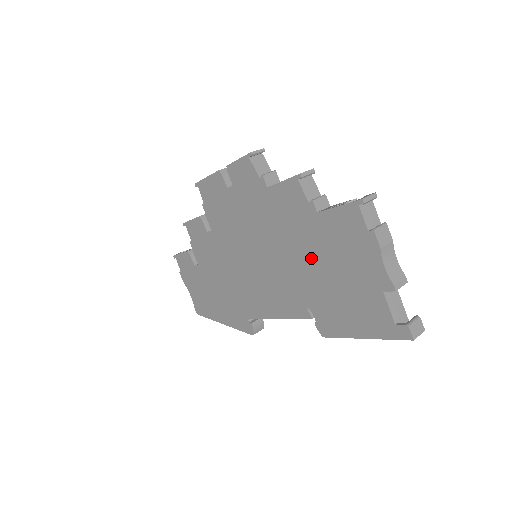
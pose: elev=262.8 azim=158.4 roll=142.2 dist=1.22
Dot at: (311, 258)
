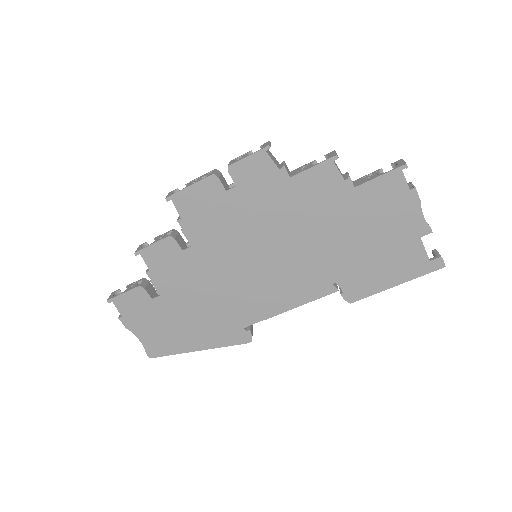
Dot at: (343, 233)
